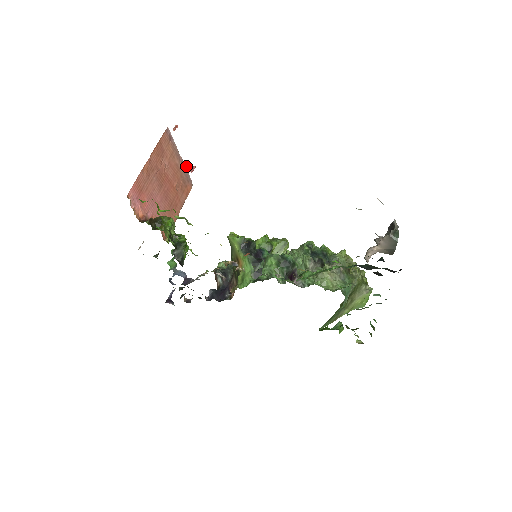
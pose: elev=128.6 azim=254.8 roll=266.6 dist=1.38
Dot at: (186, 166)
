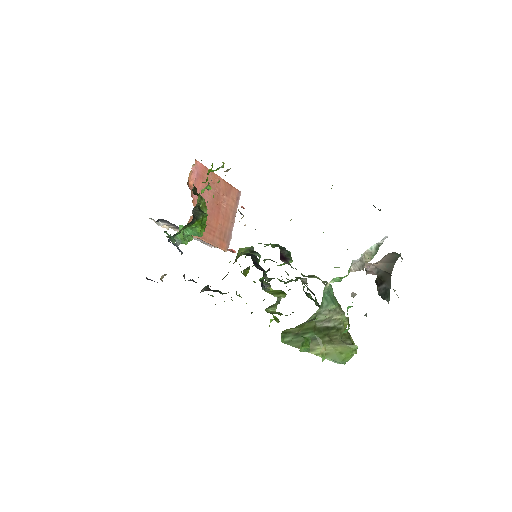
Dot at: (229, 250)
